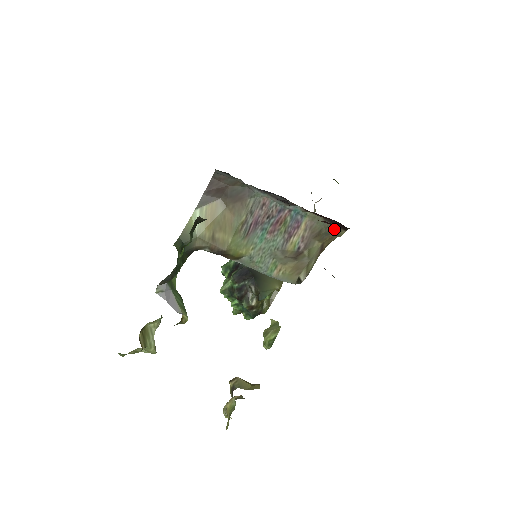
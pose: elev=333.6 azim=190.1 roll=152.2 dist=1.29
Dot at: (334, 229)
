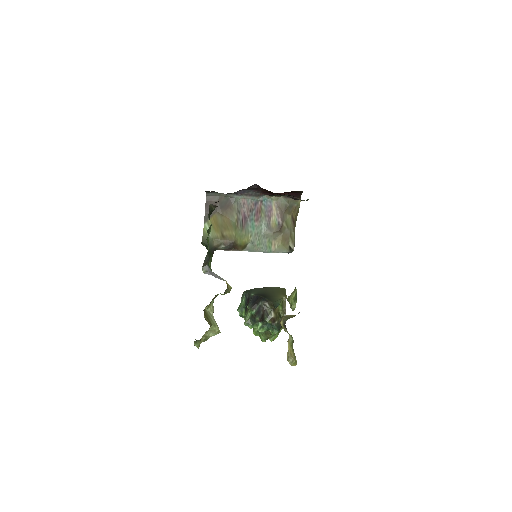
Dot at: (293, 201)
